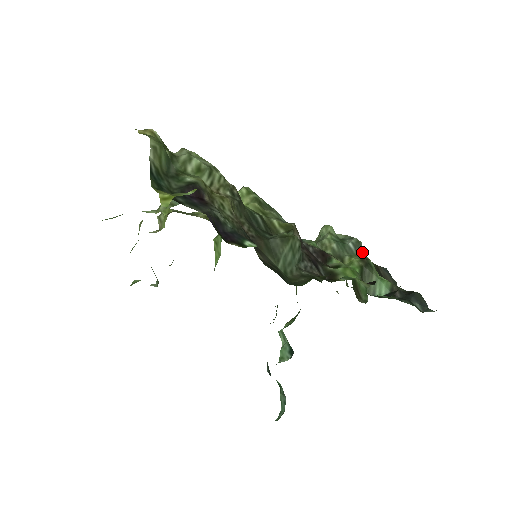
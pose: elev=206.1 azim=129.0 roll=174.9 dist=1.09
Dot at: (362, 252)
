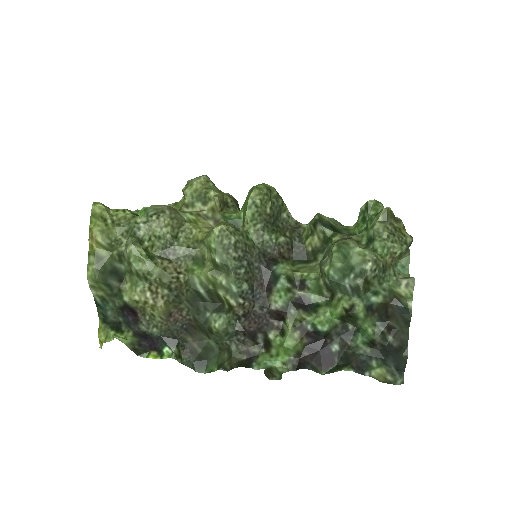
Dot at: (361, 296)
